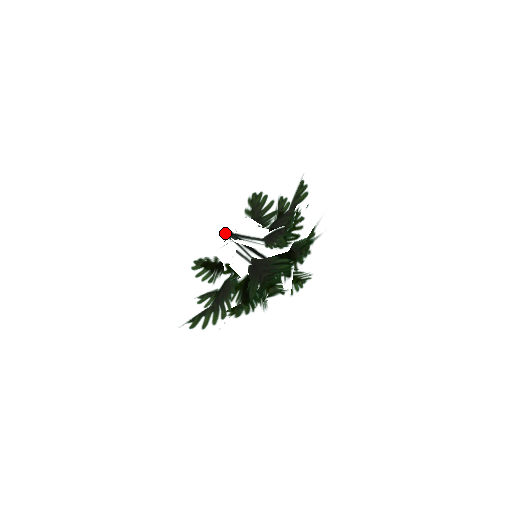
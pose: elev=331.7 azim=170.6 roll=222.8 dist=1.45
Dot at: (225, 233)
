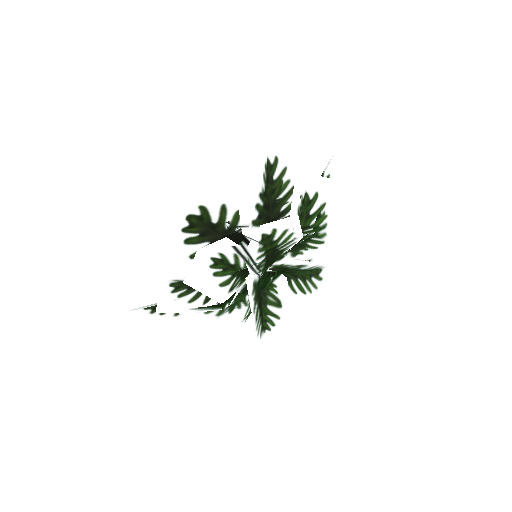
Dot at: occluded
